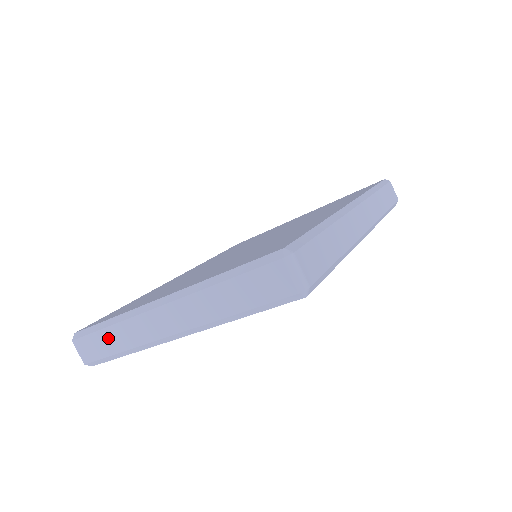
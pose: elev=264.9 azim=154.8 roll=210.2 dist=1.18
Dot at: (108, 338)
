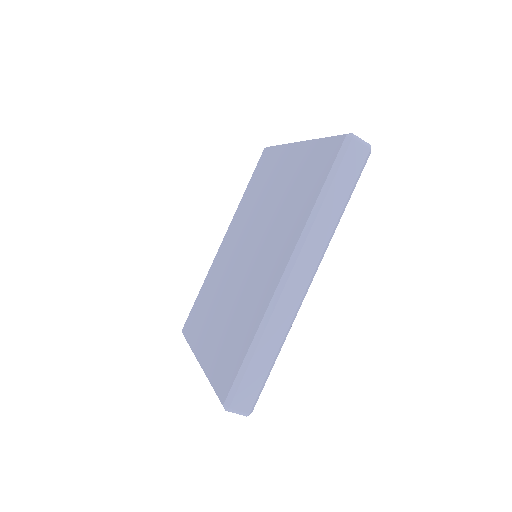
Dot at: occluded
